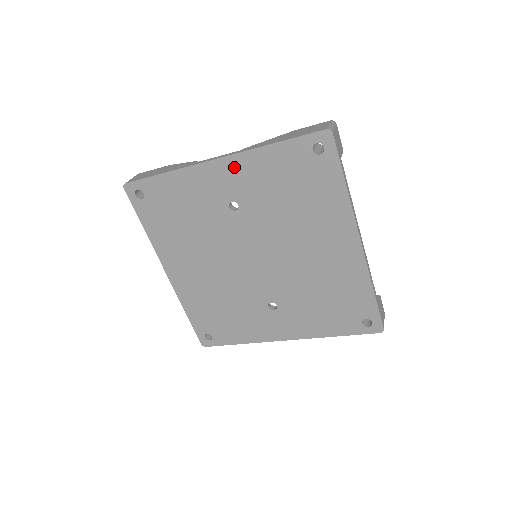
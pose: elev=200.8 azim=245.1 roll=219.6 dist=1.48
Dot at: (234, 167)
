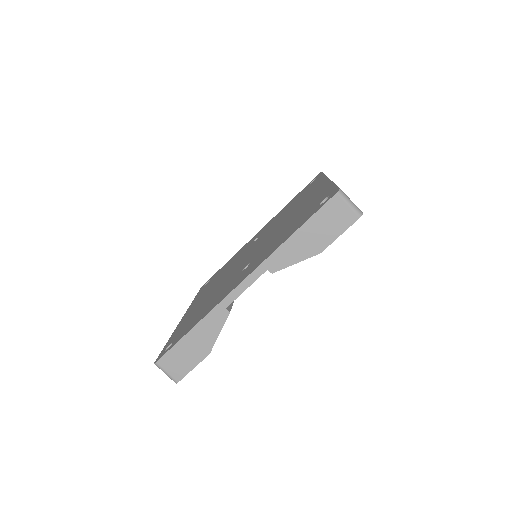
Dot at: occluded
